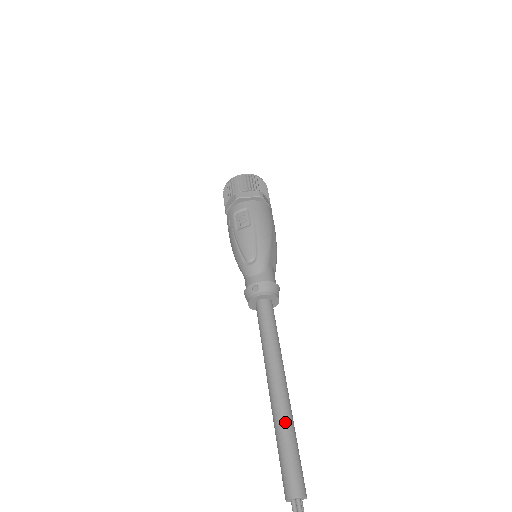
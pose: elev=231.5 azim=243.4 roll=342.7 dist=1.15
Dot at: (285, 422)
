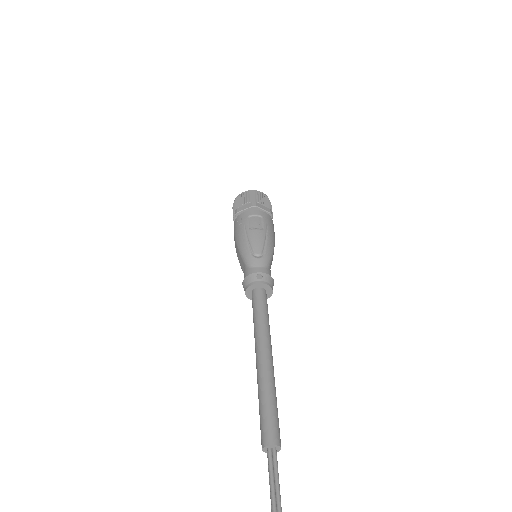
Dot at: (272, 385)
